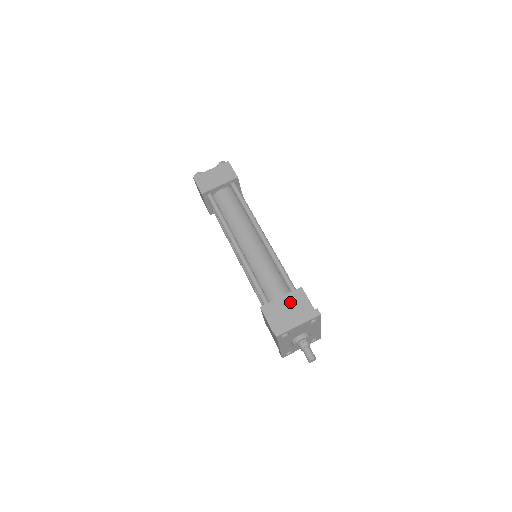
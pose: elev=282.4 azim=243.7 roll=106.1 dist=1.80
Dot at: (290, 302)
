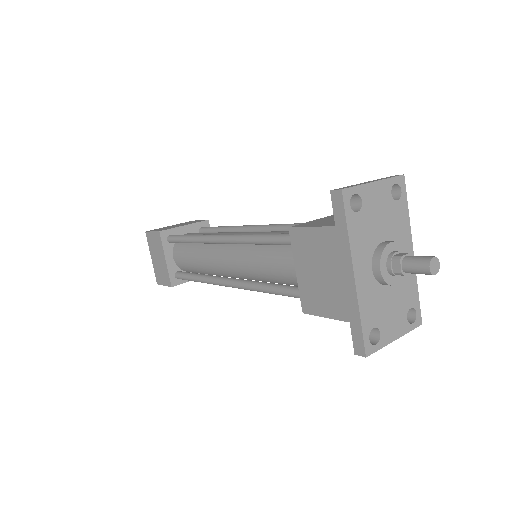
Dot at: occluded
